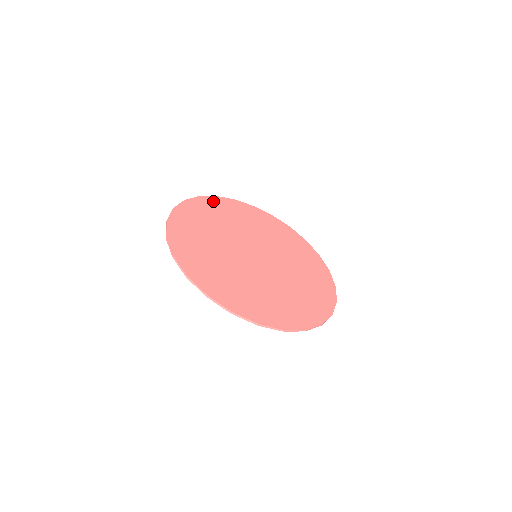
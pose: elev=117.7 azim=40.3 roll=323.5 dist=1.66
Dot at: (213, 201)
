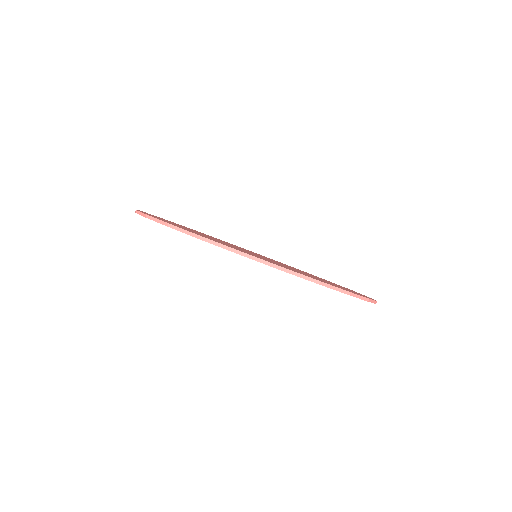
Dot at: occluded
